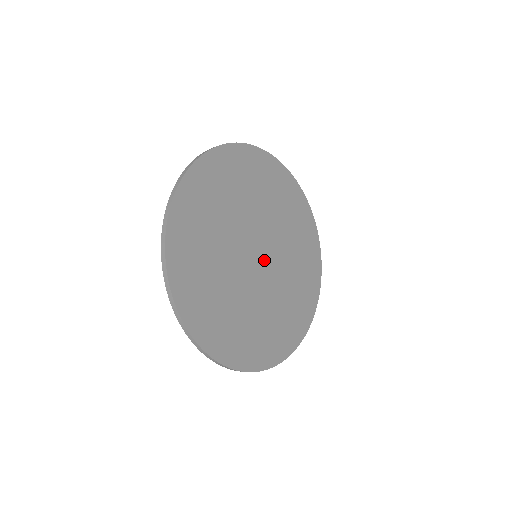
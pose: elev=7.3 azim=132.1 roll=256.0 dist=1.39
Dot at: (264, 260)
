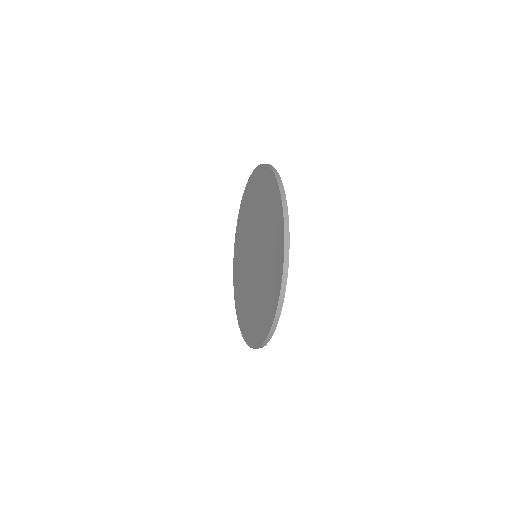
Dot at: occluded
